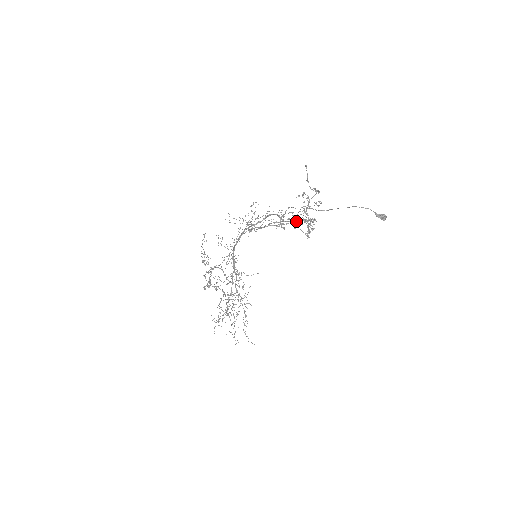
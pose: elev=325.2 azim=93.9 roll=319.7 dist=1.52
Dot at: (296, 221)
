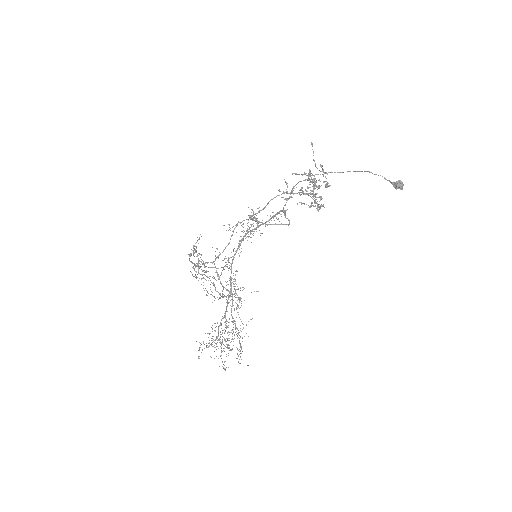
Dot at: (301, 187)
